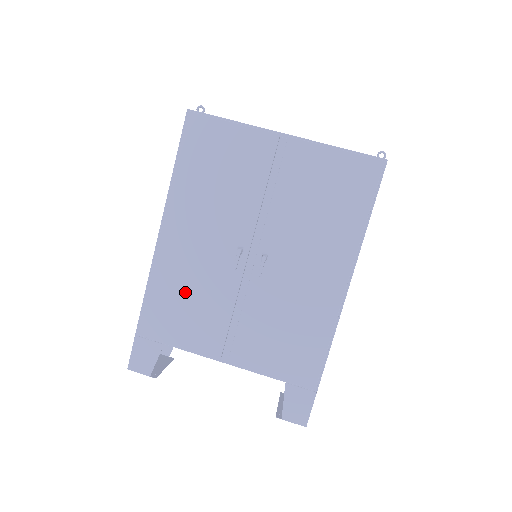
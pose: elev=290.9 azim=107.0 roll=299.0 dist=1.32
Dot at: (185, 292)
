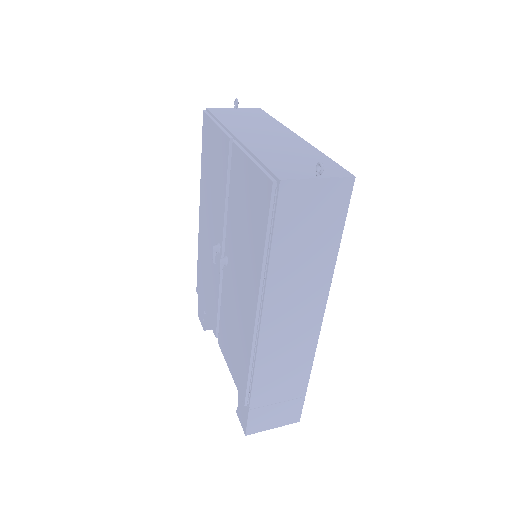
Dot at: (206, 270)
